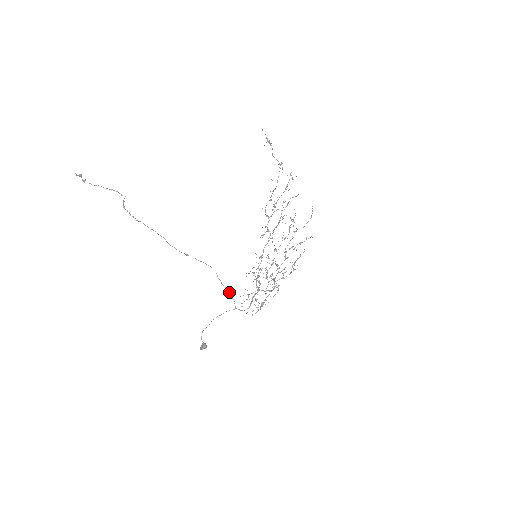
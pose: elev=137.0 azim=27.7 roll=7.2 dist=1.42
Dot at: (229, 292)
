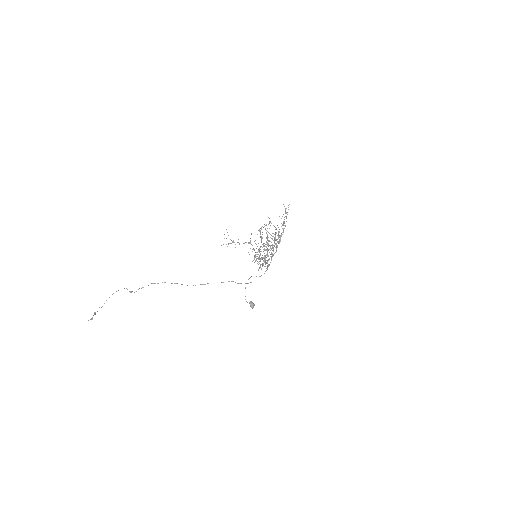
Dot at: (251, 282)
